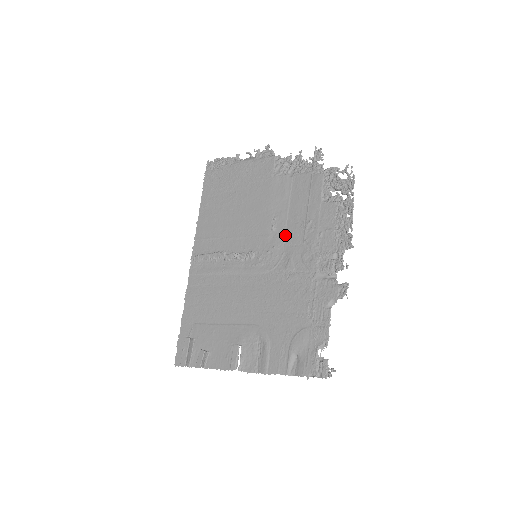
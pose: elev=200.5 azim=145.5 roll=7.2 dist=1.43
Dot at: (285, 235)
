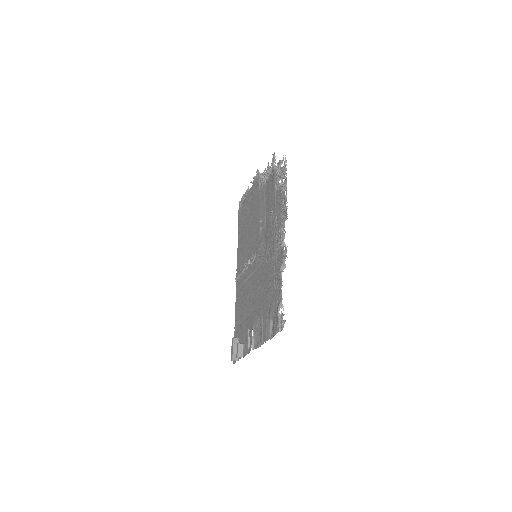
Dot at: (265, 230)
